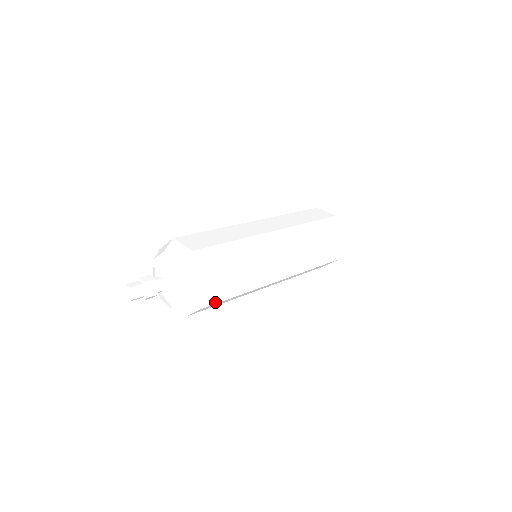
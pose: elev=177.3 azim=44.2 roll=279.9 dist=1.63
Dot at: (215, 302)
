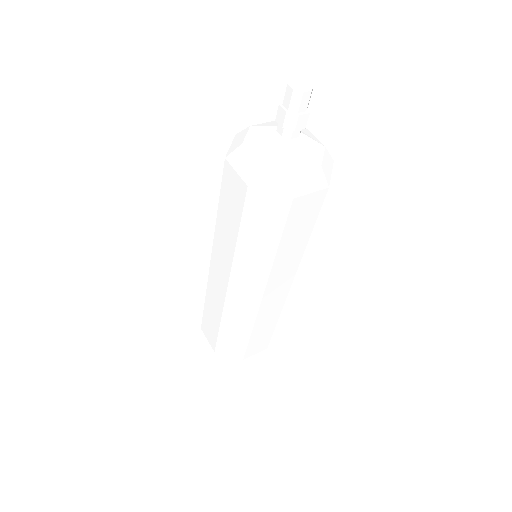
Dot at: (322, 204)
